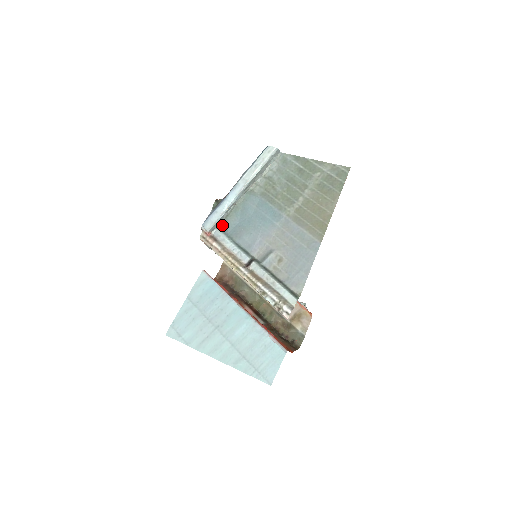
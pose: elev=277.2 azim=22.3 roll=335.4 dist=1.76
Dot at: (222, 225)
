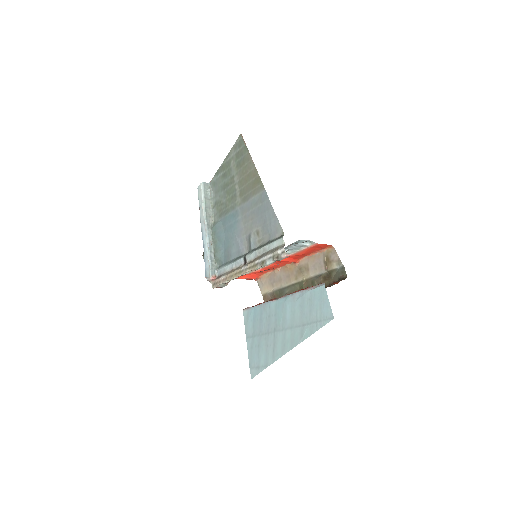
Dot at: (218, 264)
